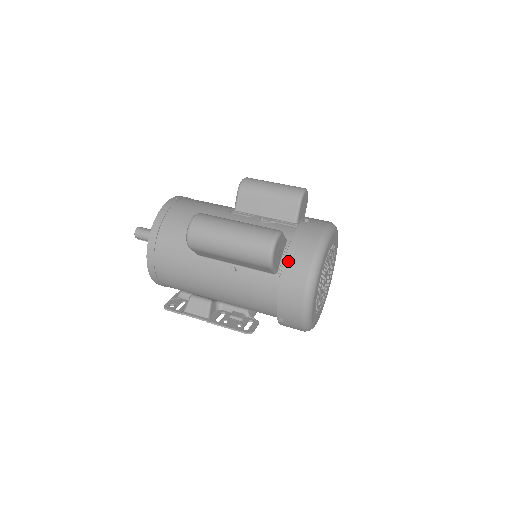
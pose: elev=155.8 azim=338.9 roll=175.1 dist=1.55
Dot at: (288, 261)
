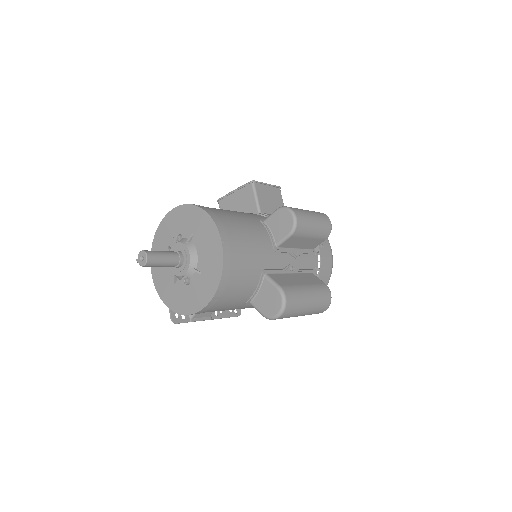
Dot at: occluded
